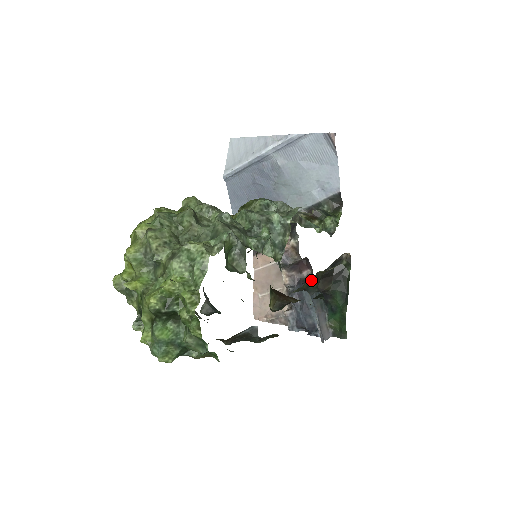
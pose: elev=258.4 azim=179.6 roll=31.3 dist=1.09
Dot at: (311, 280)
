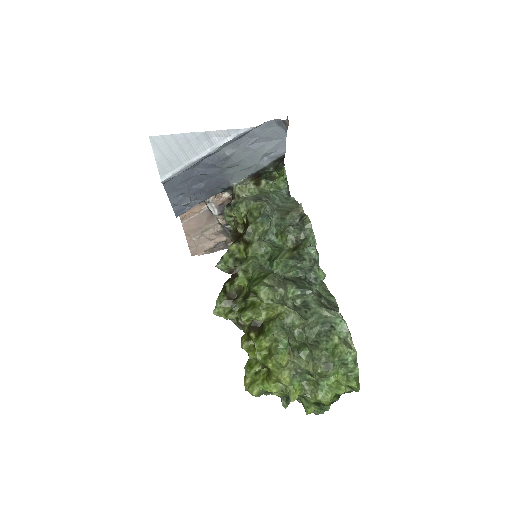
Dot at: occluded
